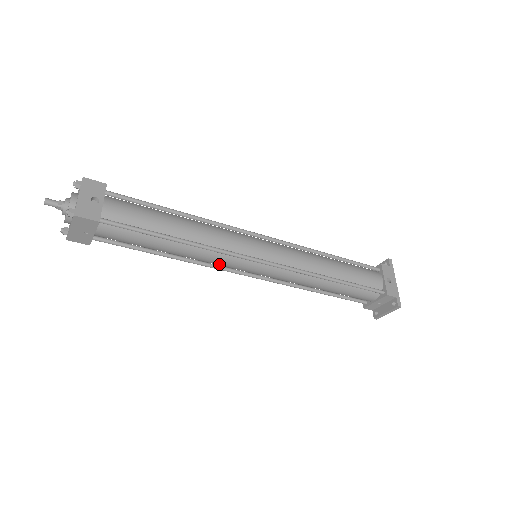
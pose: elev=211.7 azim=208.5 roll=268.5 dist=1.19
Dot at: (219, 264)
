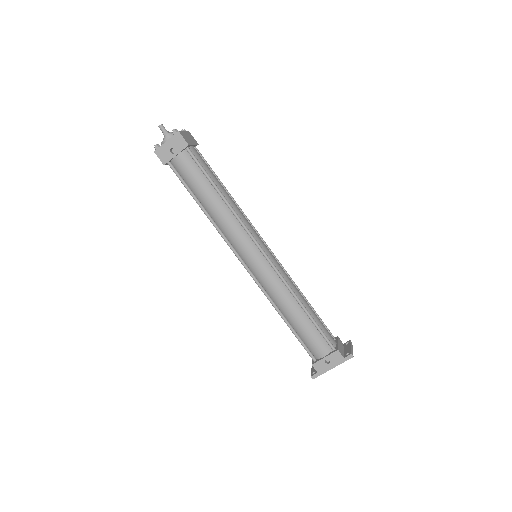
Dot at: occluded
